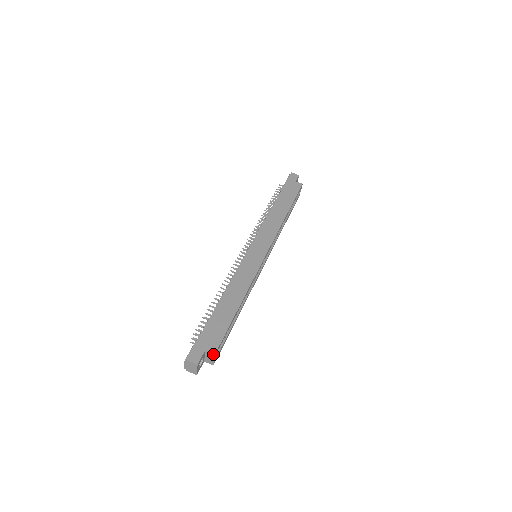
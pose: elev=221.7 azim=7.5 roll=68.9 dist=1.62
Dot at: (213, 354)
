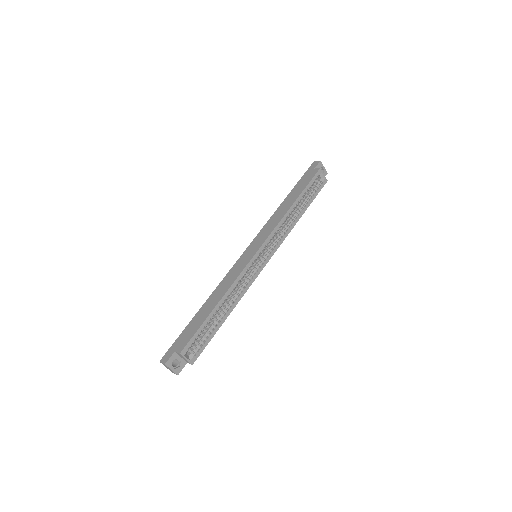
Dot at: (179, 353)
